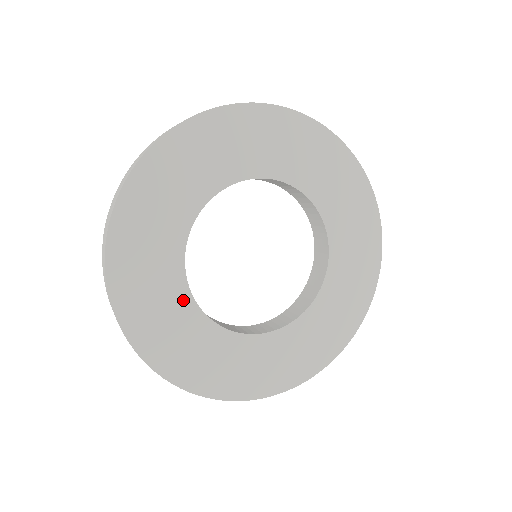
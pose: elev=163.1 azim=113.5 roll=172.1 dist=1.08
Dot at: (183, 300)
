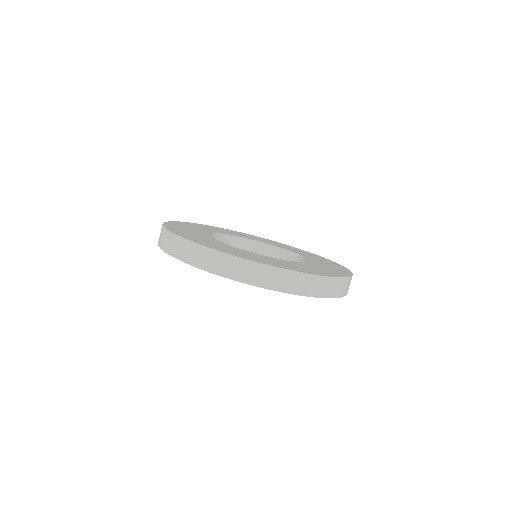
Dot at: (208, 238)
